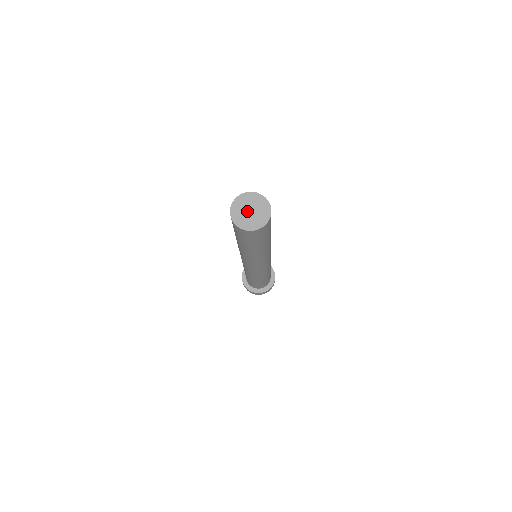
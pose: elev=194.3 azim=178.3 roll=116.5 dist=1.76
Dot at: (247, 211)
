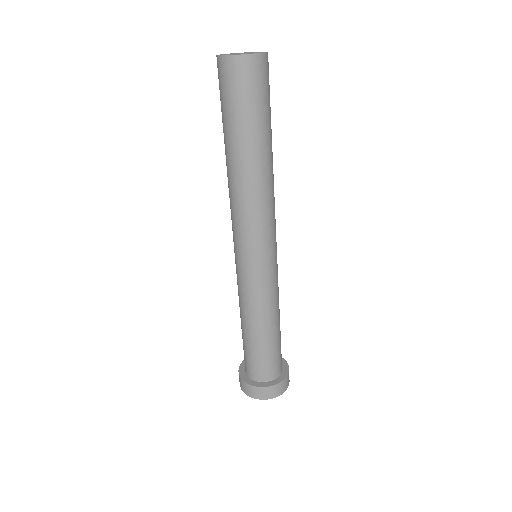
Dot at: occluded
